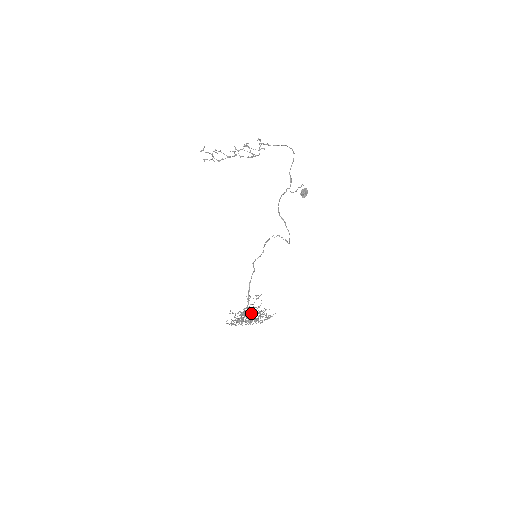
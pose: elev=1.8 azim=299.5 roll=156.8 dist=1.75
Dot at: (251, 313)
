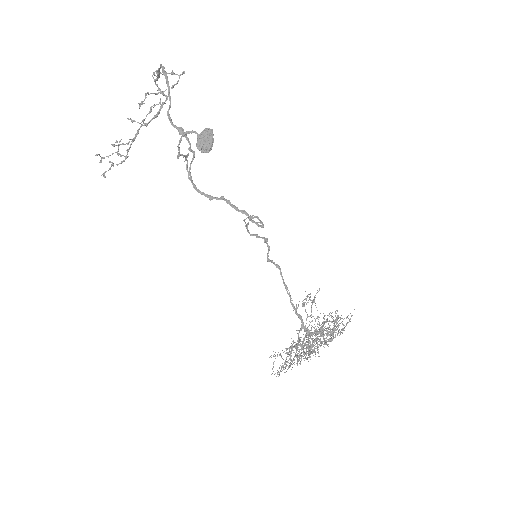
Dot at: (300, 345)
